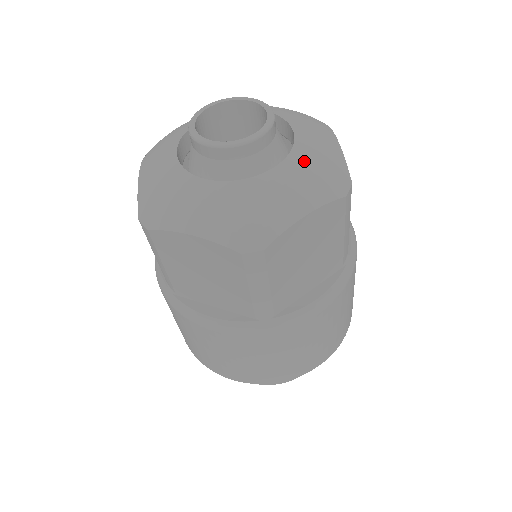
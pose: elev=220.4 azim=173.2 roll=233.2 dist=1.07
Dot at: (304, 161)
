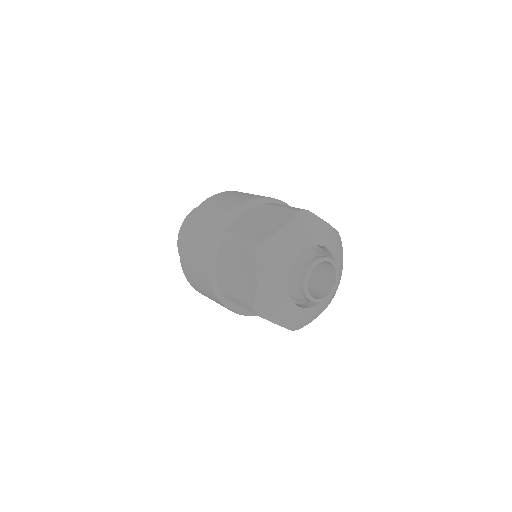
Dot at: (337, 254)
